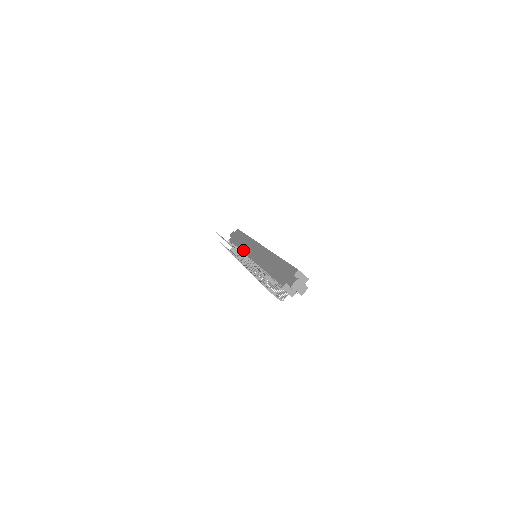
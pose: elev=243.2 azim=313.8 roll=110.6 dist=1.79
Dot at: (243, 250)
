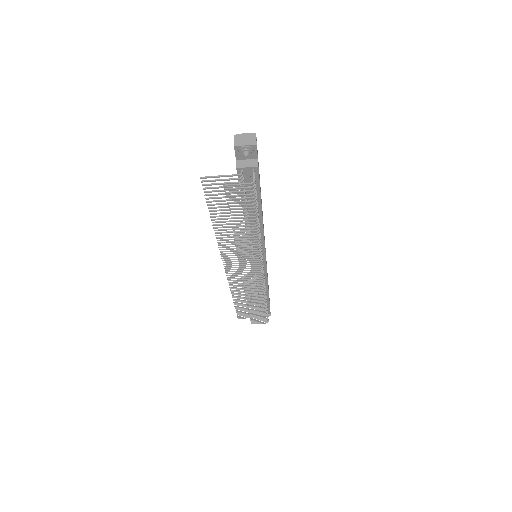
Dot at: occluded
